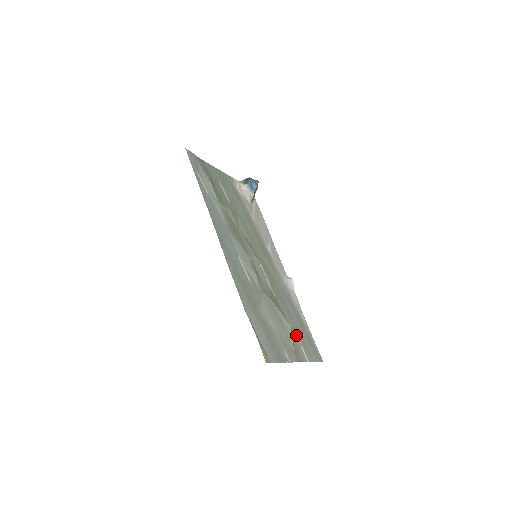
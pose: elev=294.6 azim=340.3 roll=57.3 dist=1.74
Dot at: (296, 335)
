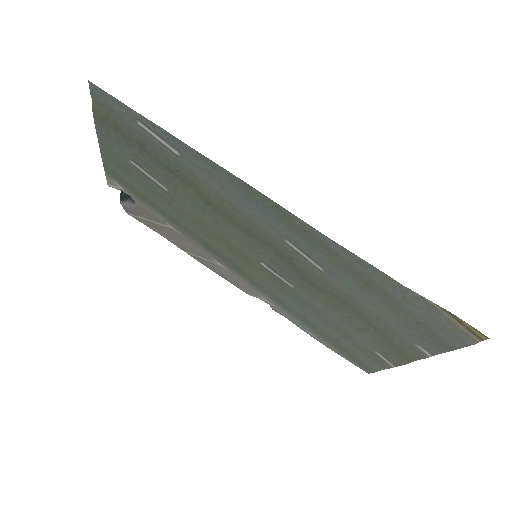
Dot at: (363, 341)
